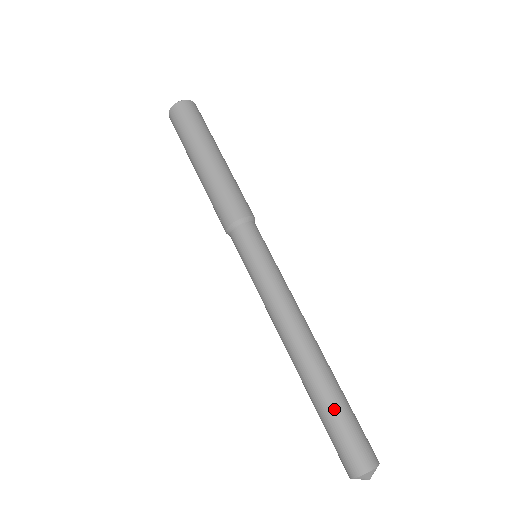
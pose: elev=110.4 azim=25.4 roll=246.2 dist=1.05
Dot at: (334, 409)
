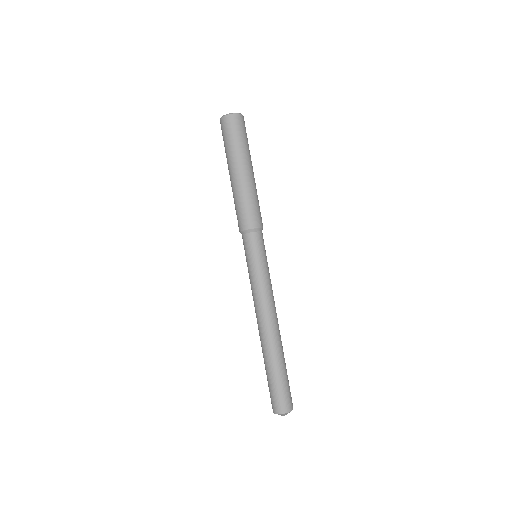
Dot at: (271, 374)
